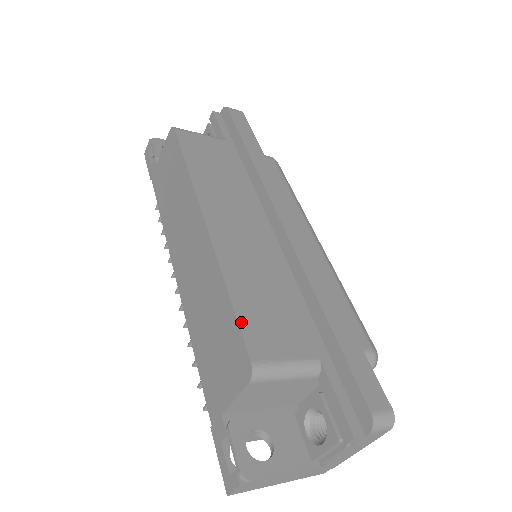
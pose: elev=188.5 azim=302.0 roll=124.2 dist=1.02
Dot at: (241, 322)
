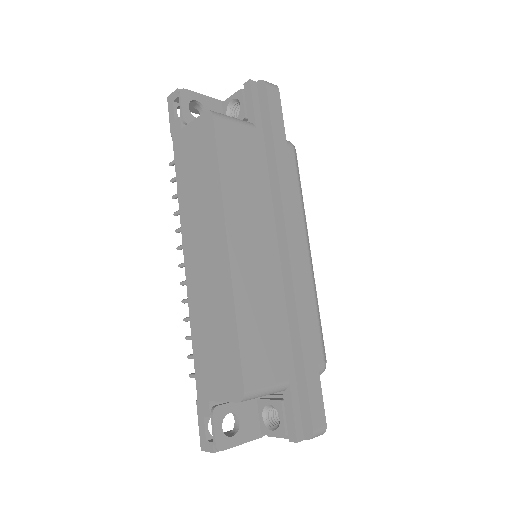
Dot at: (242, 355)
